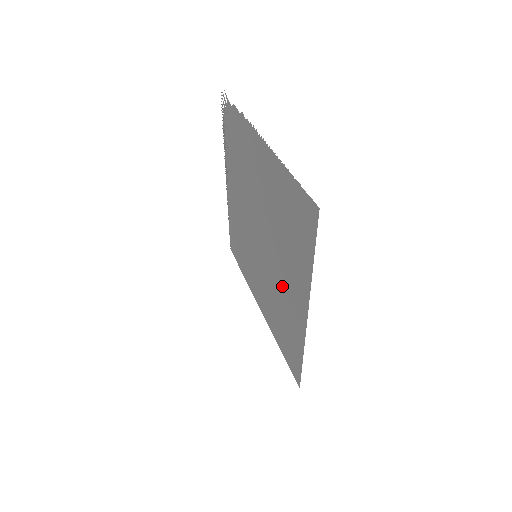
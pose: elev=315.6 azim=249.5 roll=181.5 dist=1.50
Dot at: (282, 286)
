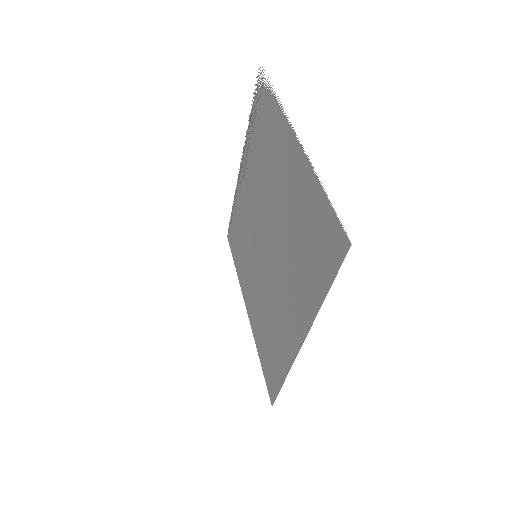
Dot at: (280, 300)
